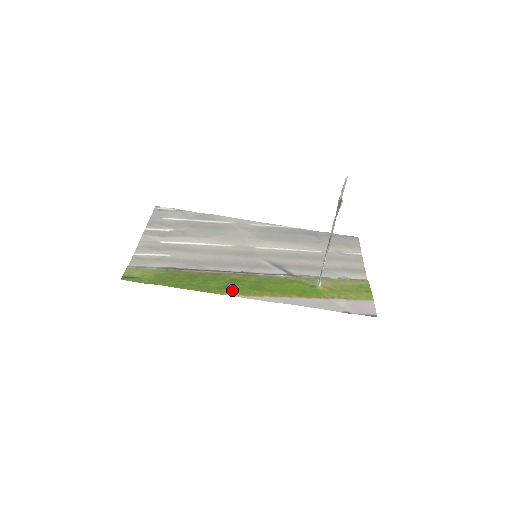
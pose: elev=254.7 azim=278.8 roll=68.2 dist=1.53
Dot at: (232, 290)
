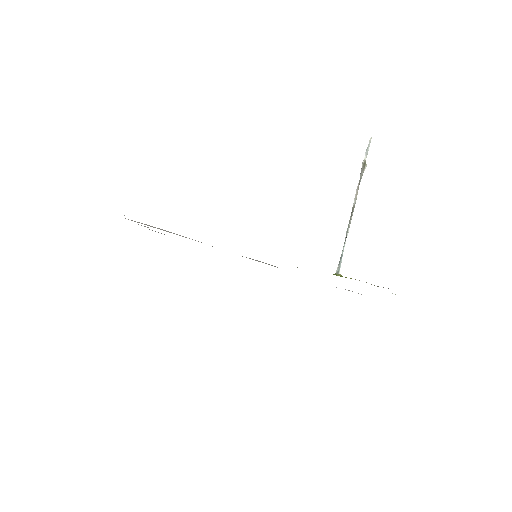
Dot at: occluded
